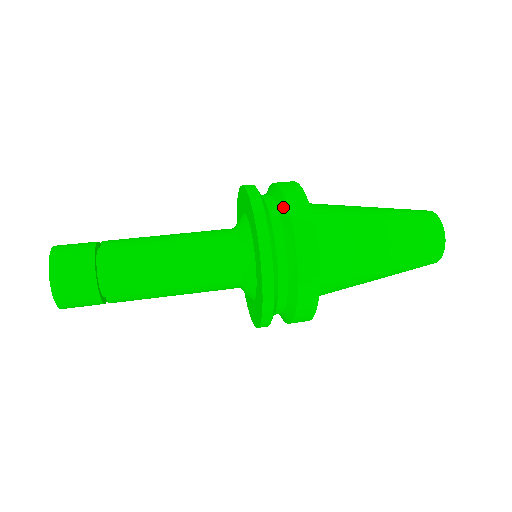
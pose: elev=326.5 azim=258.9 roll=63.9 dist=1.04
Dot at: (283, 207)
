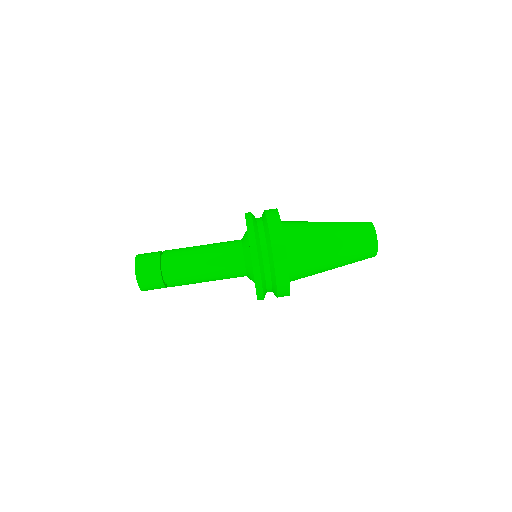
Dot at: (266, 226)
